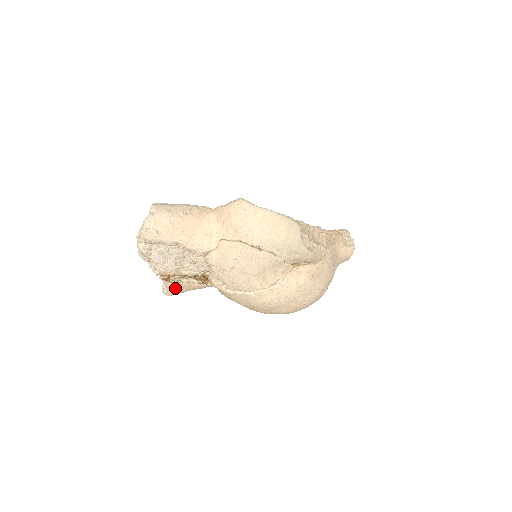
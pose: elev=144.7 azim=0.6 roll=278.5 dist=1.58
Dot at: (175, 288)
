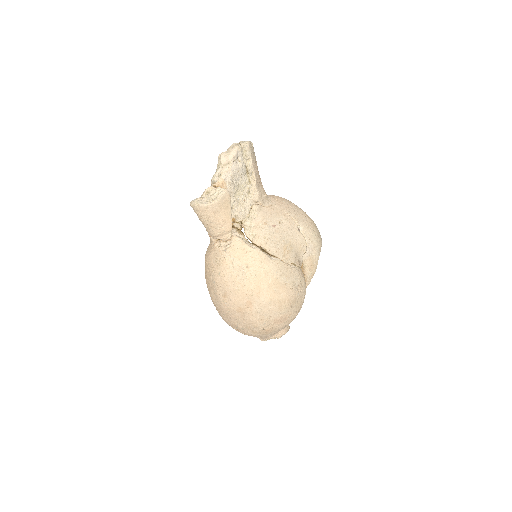
Dot at: (223, 201)
